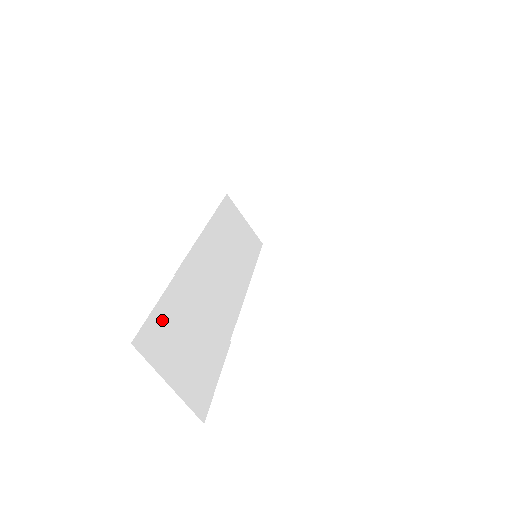
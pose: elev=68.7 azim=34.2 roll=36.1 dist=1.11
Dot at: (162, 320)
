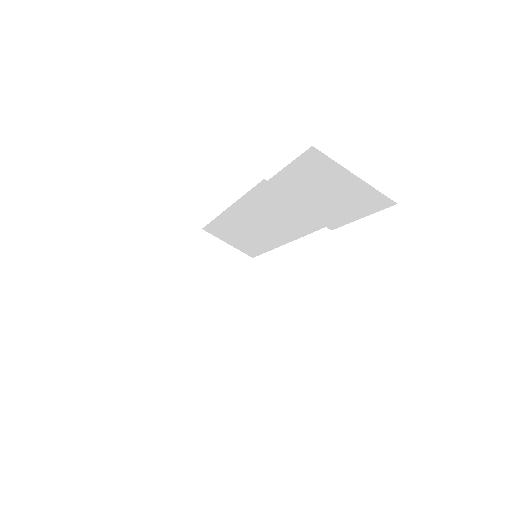
Dot at: occluded
